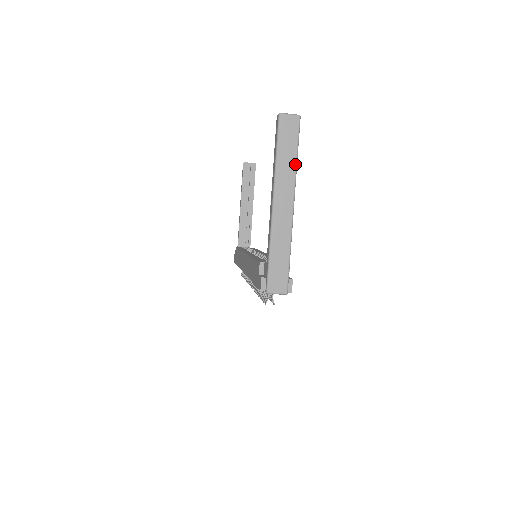
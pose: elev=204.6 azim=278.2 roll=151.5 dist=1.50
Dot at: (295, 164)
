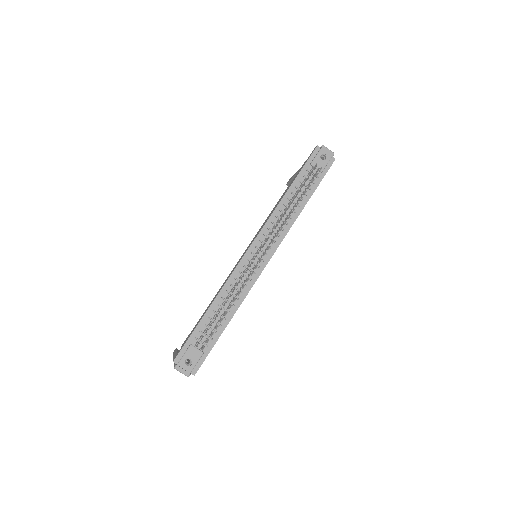
Dot at: occluded
